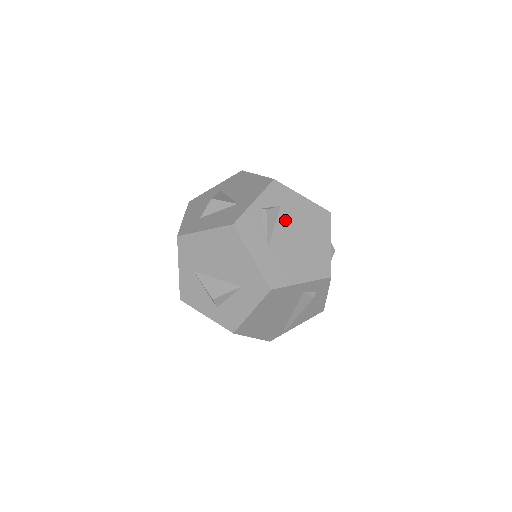
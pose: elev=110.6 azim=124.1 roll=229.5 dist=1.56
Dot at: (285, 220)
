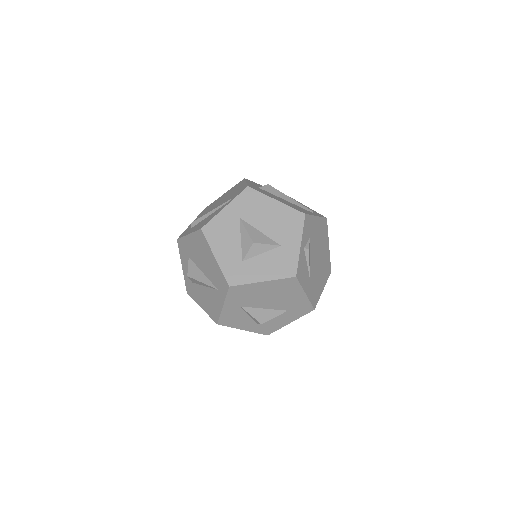
Dot at: (313, 247)
